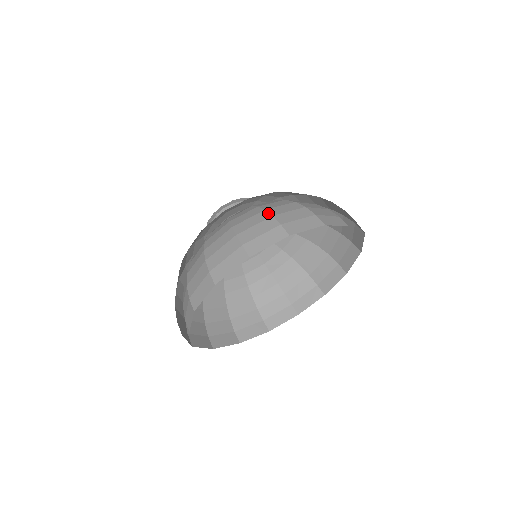
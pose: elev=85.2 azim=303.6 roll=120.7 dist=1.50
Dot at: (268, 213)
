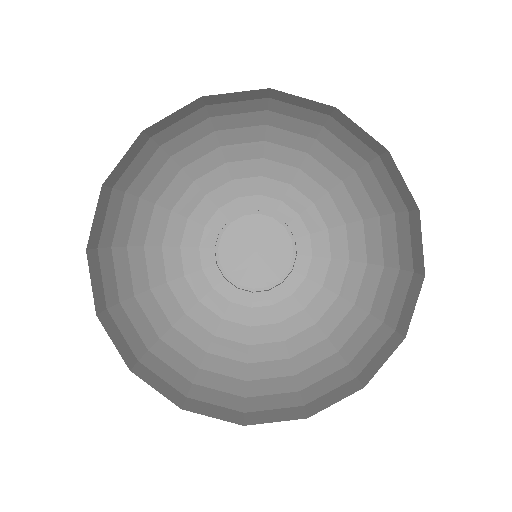
Dot at: occluded
